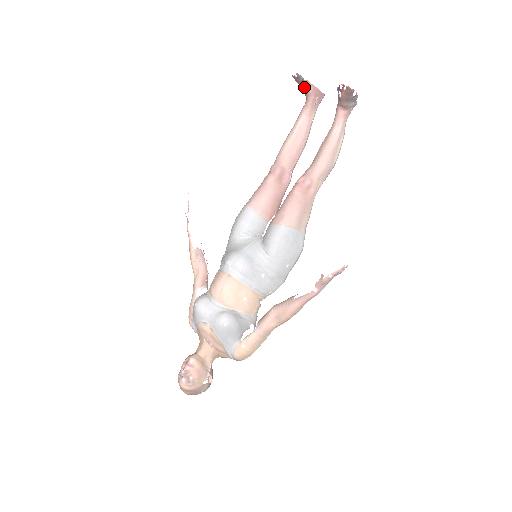
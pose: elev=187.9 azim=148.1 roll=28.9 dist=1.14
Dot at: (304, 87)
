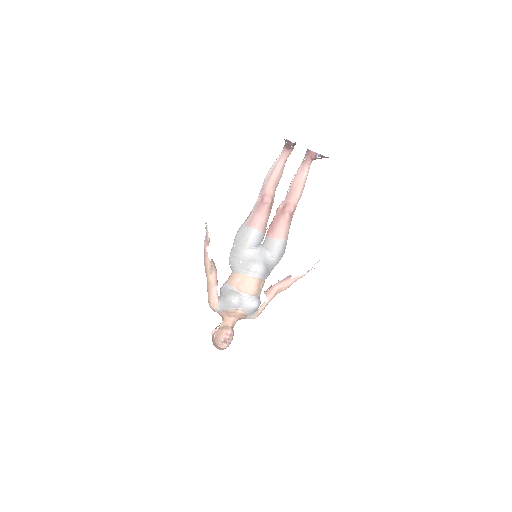
Dot at: (292, 146)
